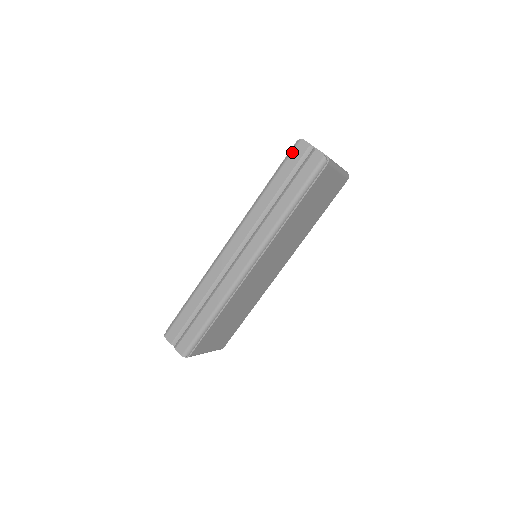
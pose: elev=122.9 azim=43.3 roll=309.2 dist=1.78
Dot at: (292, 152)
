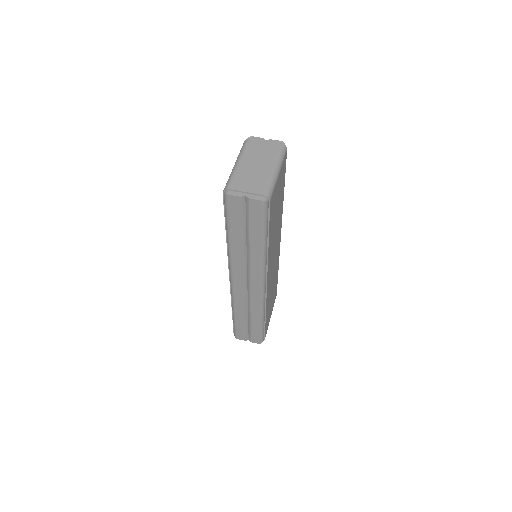
Dot at: (228, 207)
